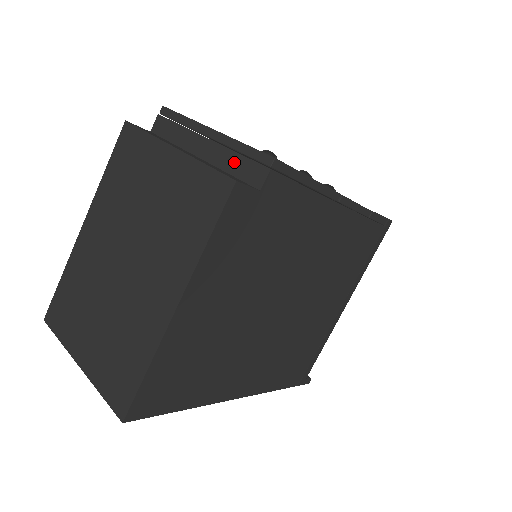
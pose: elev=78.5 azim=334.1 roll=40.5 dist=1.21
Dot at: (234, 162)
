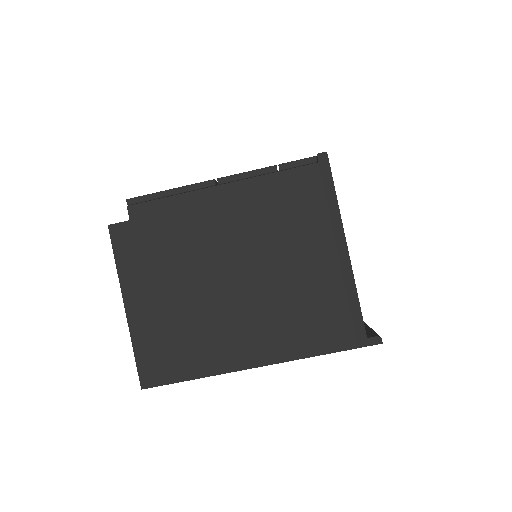
Dot at: occluded
